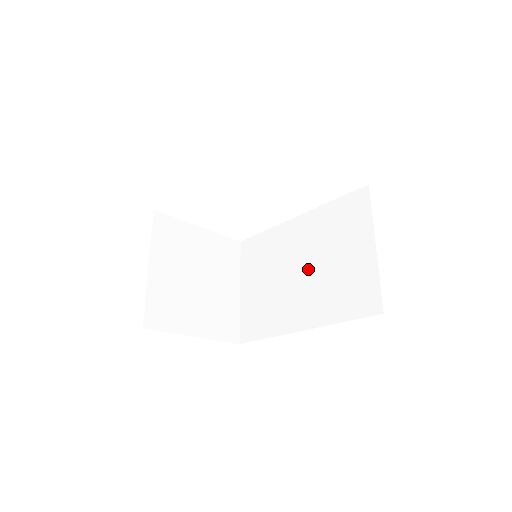
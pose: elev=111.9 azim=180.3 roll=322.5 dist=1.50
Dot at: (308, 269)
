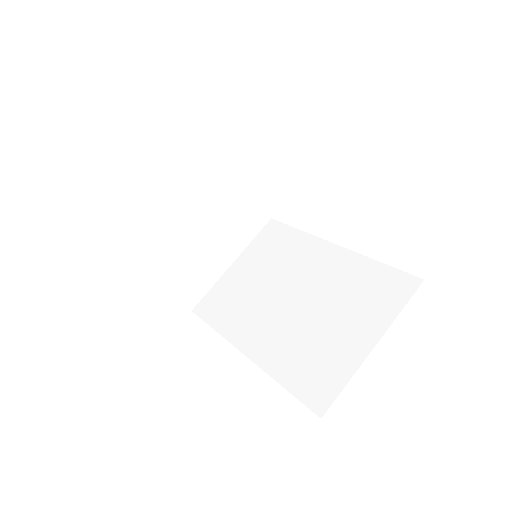
Dot at: (299, 304)
